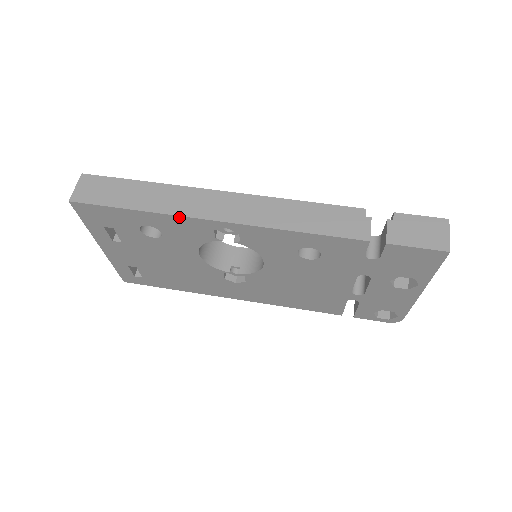
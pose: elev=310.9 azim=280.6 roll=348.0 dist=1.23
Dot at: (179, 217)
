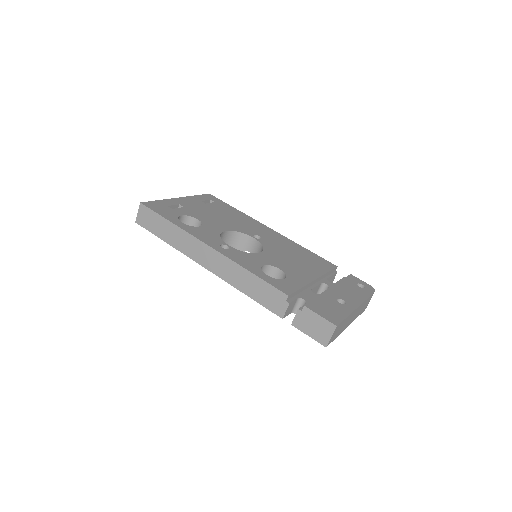
Dot at: (187, 255)
